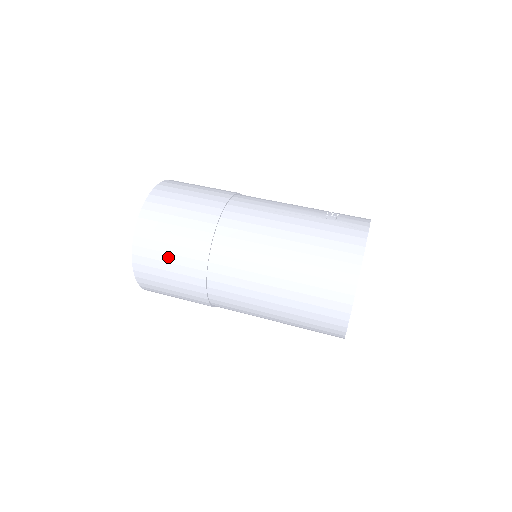
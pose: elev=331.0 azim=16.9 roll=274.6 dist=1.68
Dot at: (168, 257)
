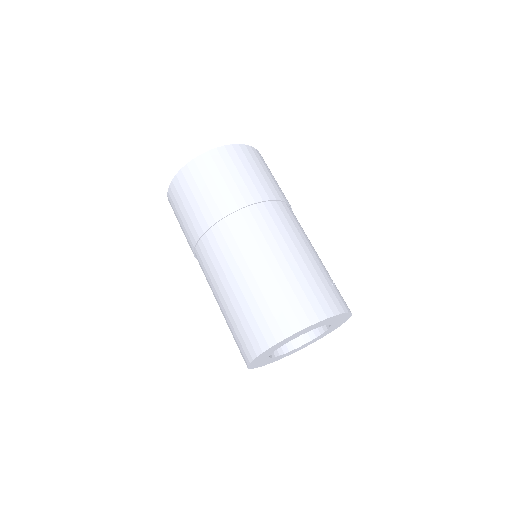
Dot at: (212, 184)
